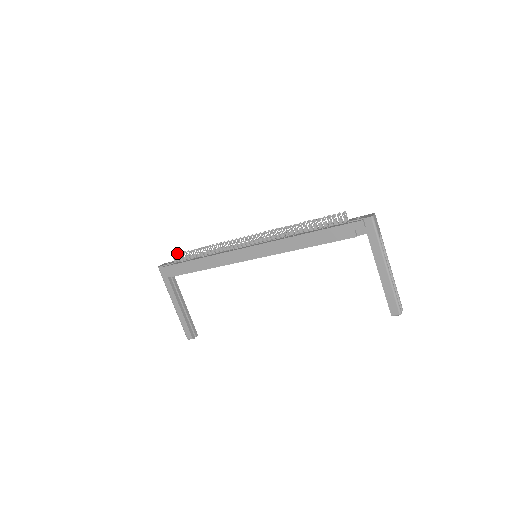
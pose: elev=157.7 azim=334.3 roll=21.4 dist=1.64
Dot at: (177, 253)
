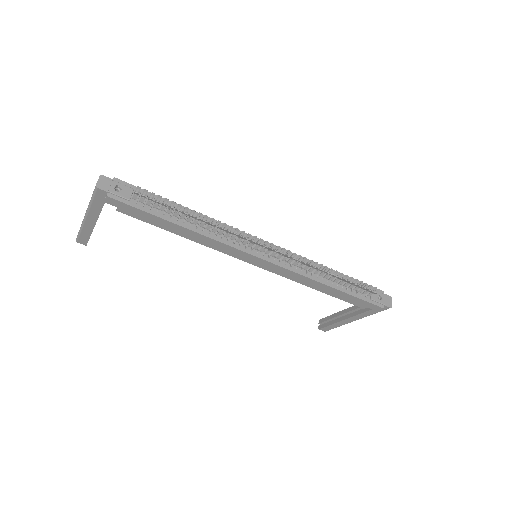
Dot at: (144, 189)
